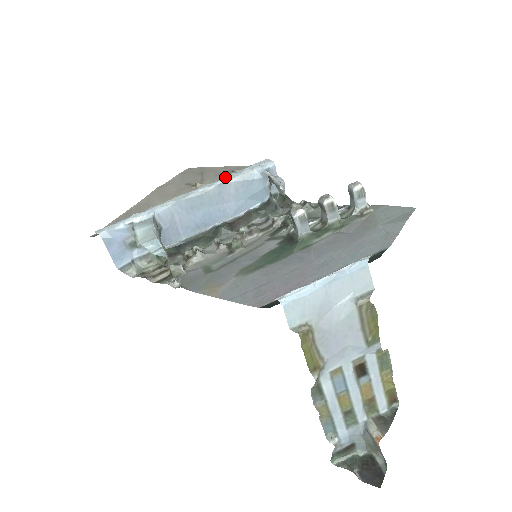
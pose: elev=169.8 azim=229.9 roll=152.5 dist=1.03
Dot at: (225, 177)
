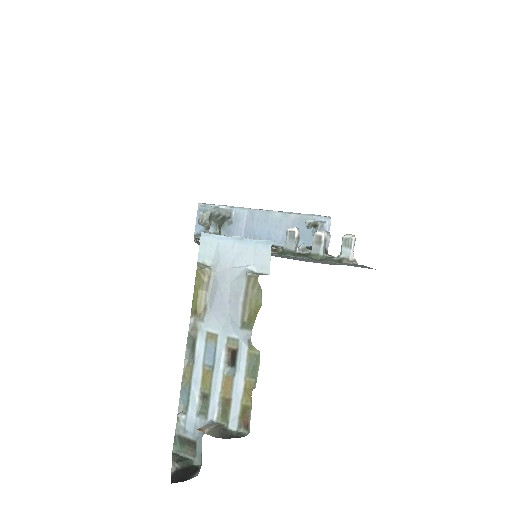
Dot at: (292, 212)
